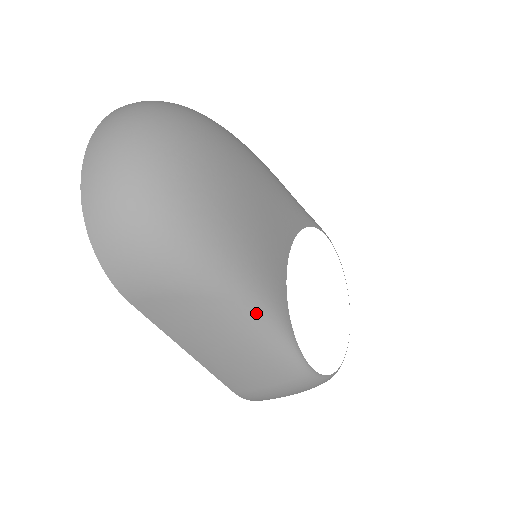
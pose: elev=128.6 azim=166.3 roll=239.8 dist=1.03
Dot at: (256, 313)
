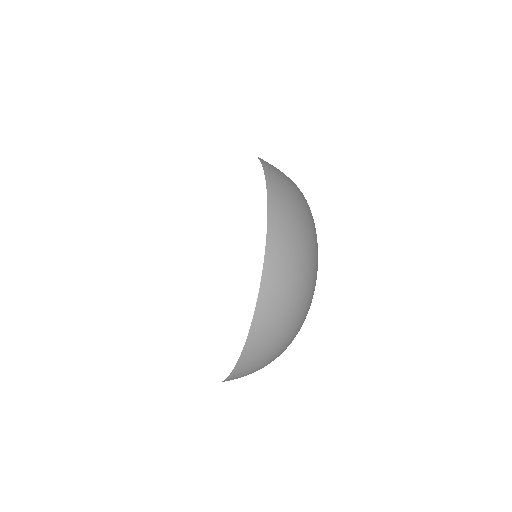
Dot at: occluded
